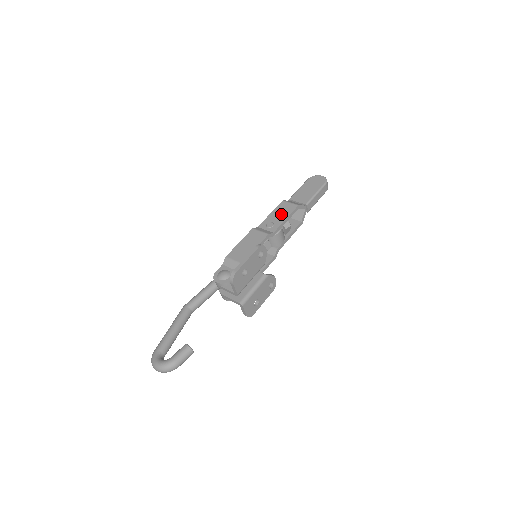
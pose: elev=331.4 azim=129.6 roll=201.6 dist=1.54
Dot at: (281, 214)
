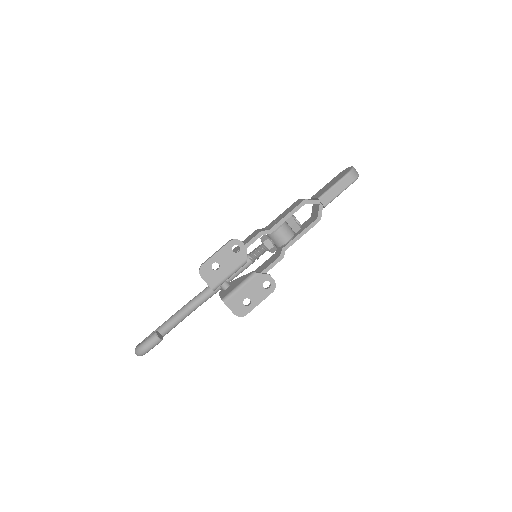
Dot at: (287, 212)
